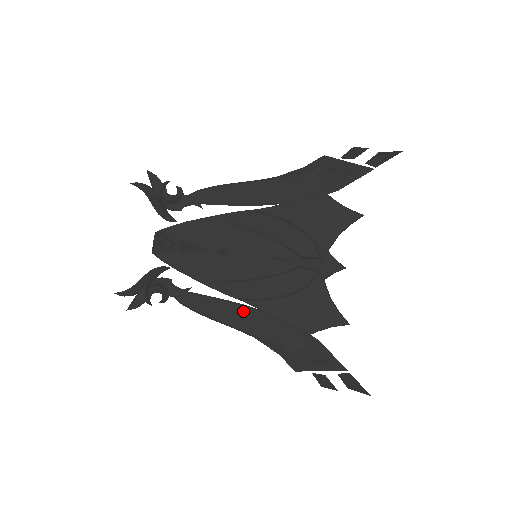
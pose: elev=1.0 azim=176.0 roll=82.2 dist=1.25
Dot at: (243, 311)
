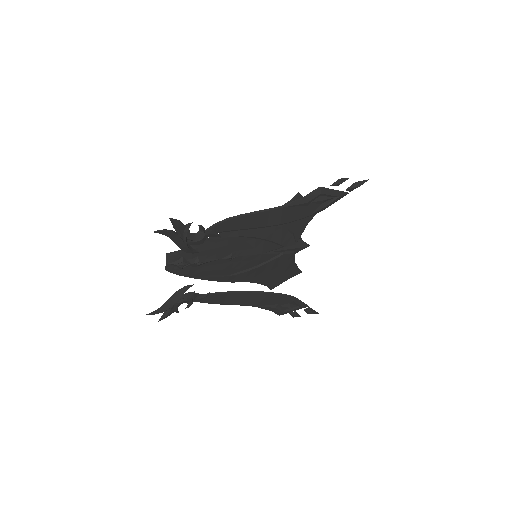
Dot at: (249, 295)
